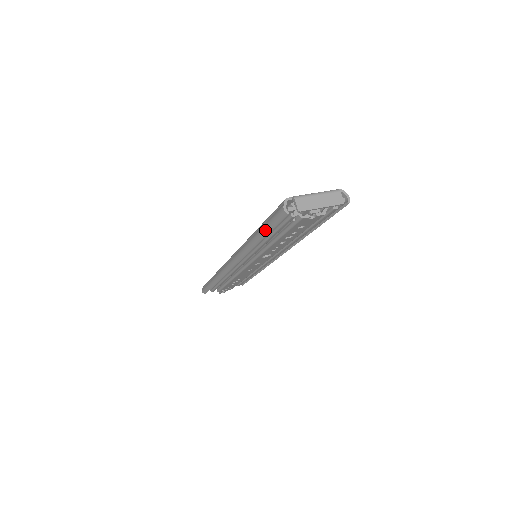
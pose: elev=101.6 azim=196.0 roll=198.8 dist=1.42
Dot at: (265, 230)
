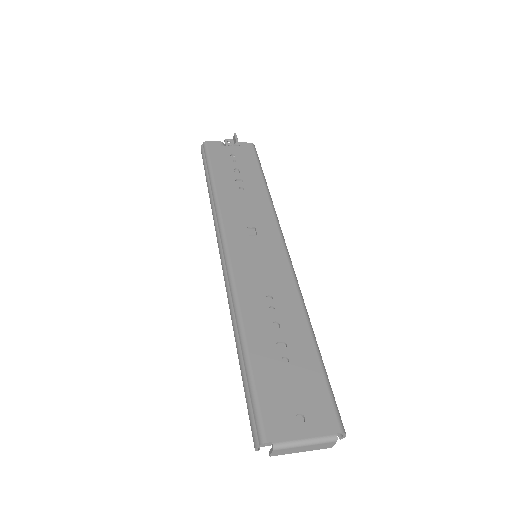
Dot at: occluded
